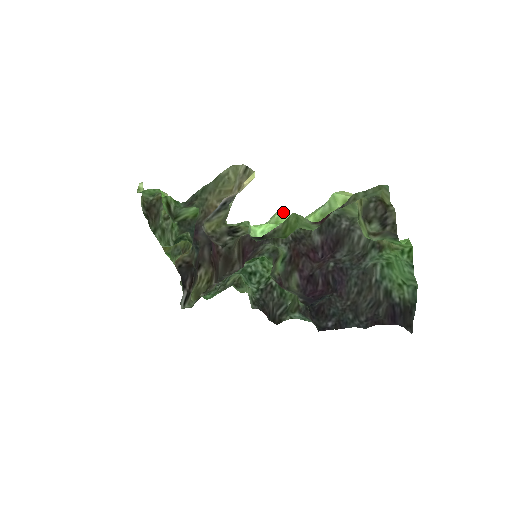
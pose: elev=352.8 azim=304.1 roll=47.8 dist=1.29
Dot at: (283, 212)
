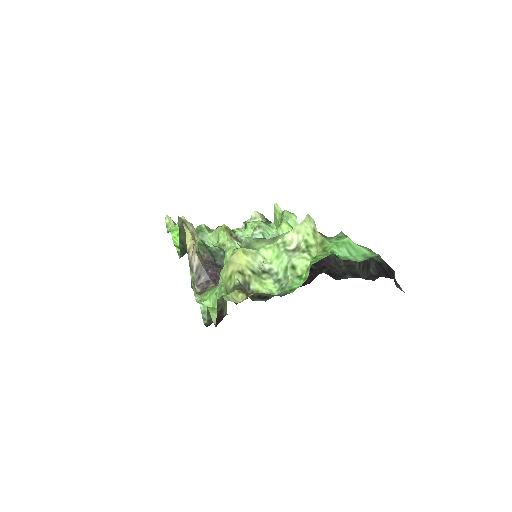
Dot at: (227, 253)
